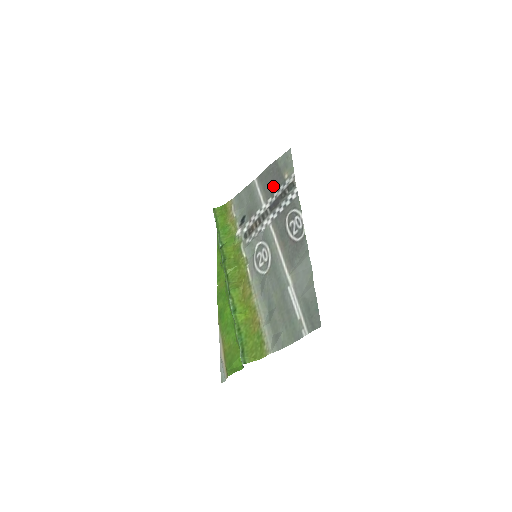
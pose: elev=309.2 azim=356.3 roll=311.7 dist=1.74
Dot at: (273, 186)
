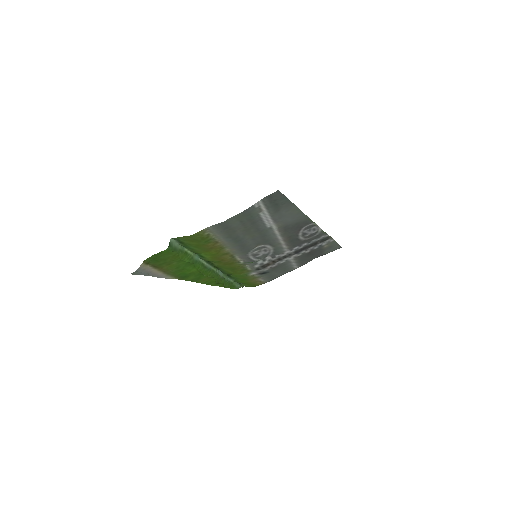
Dot at: (309, 254)
